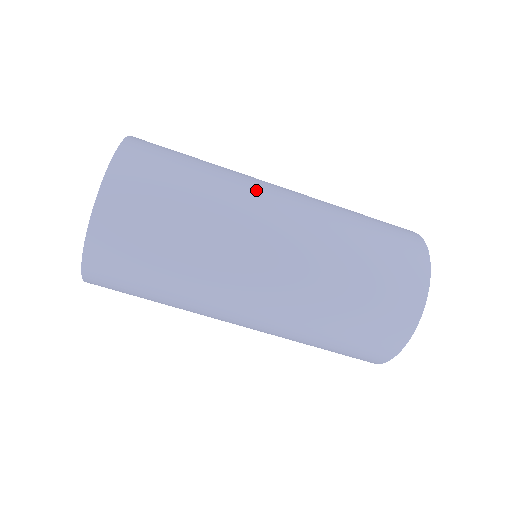
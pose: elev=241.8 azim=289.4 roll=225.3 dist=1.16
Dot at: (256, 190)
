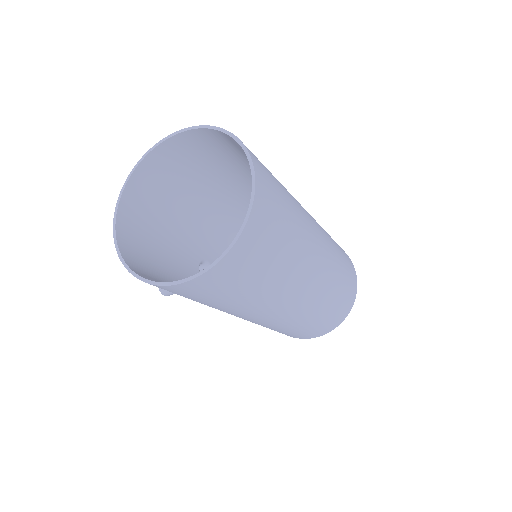
Dot at: occluded
